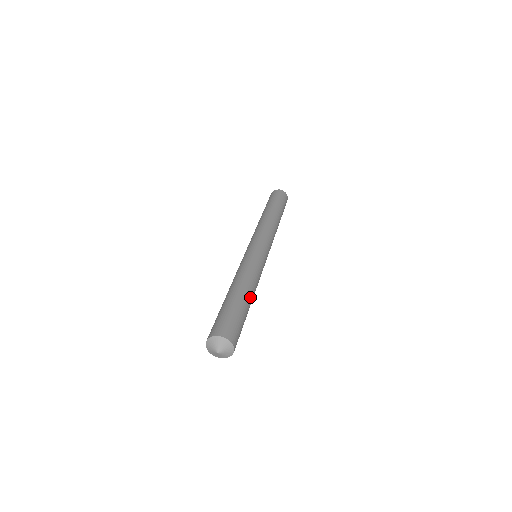
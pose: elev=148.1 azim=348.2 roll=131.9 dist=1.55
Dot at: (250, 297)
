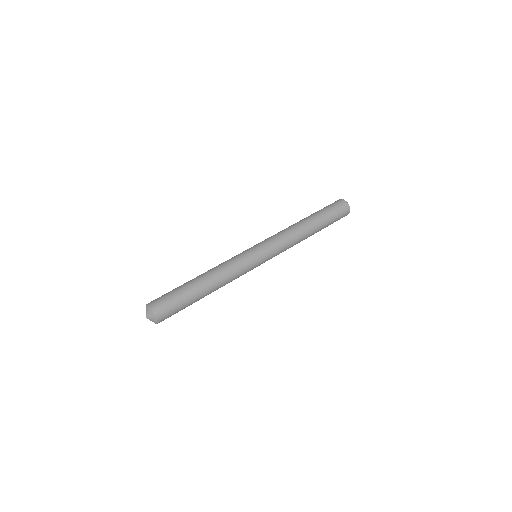
Dot at: (207, 290)
